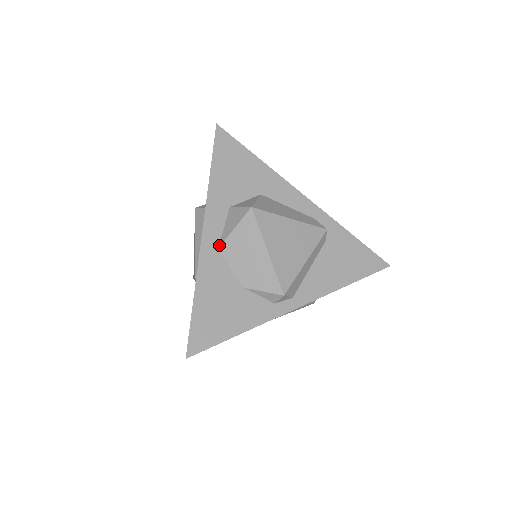
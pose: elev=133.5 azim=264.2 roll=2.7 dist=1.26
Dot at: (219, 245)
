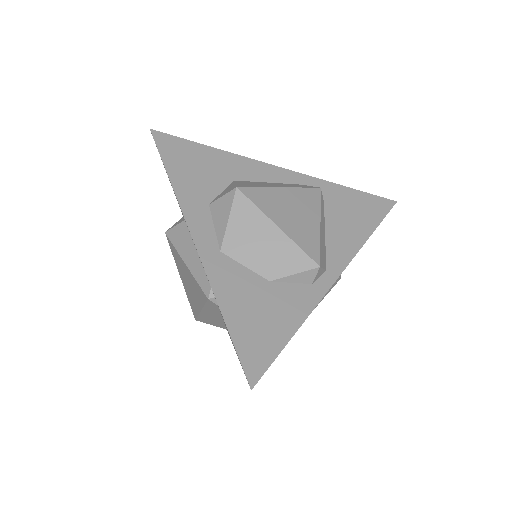
Dot at: (219, 247)
